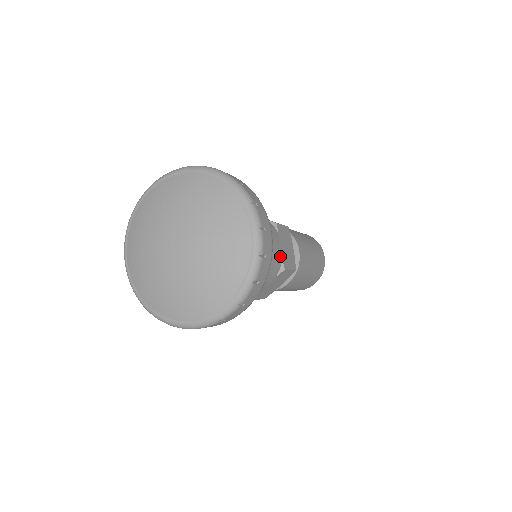
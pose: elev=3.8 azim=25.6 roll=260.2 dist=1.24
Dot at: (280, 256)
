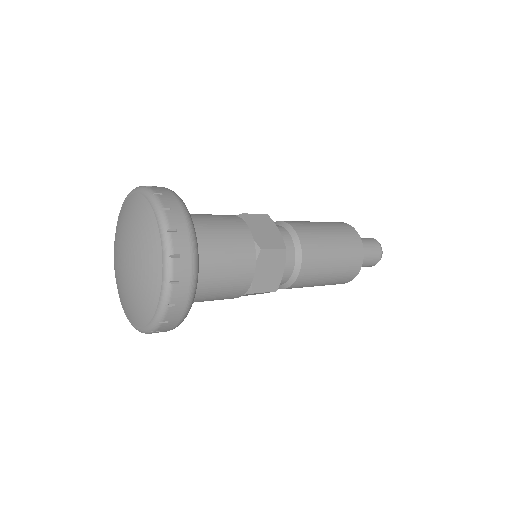
Dot at: (249, 239)
